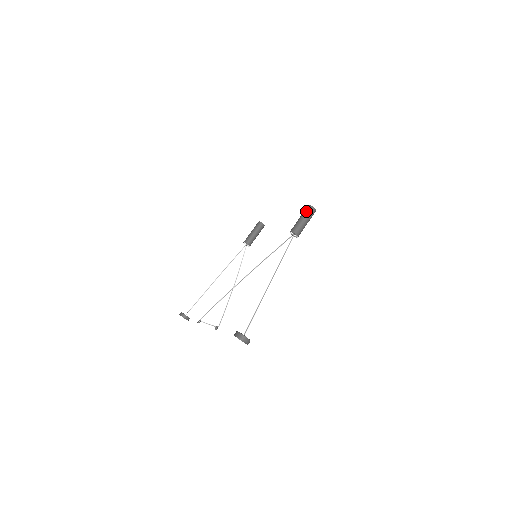
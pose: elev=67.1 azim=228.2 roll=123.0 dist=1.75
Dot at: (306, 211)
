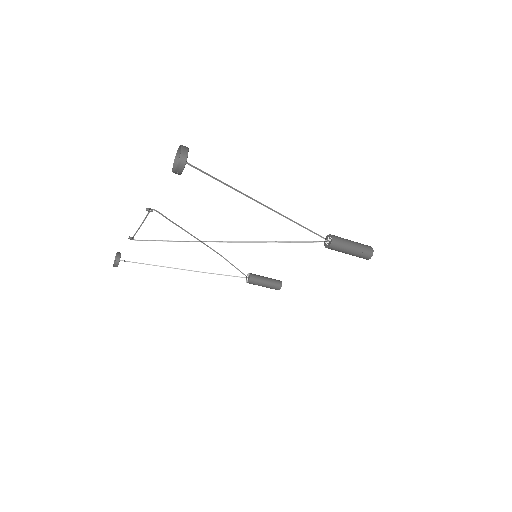
Dot at: occluded
